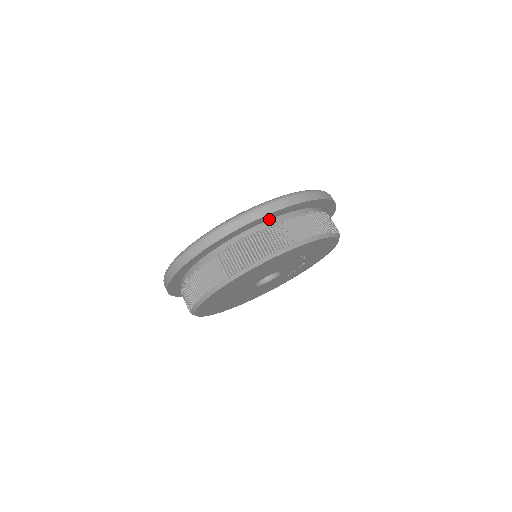
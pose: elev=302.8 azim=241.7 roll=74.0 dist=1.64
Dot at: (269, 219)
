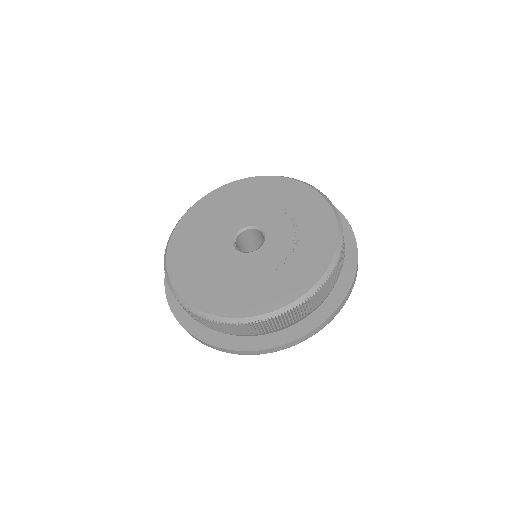
Dot at: occluded
